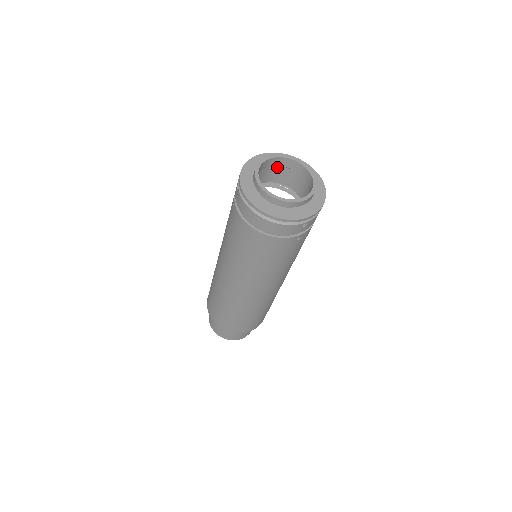
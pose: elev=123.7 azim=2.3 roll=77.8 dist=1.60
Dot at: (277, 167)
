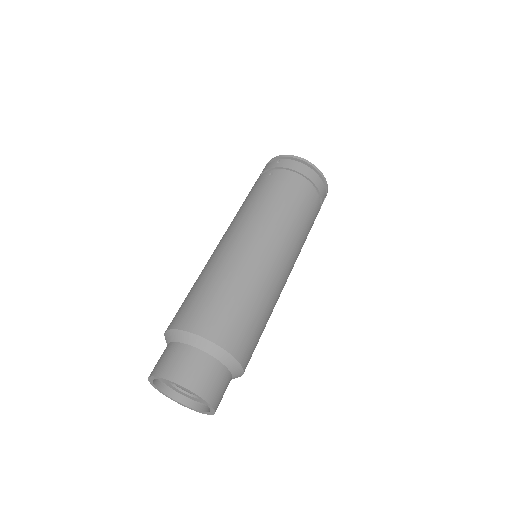
Dot at: occluded
